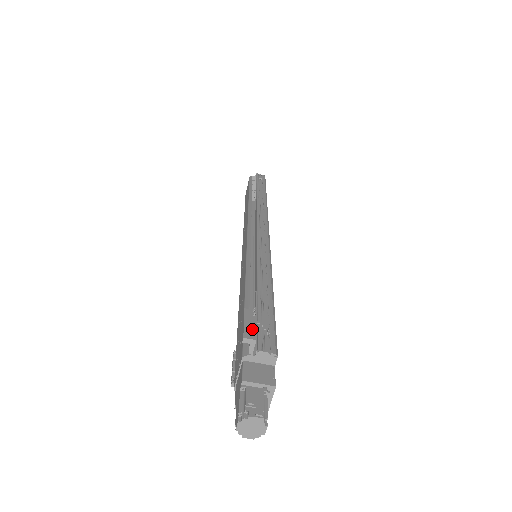
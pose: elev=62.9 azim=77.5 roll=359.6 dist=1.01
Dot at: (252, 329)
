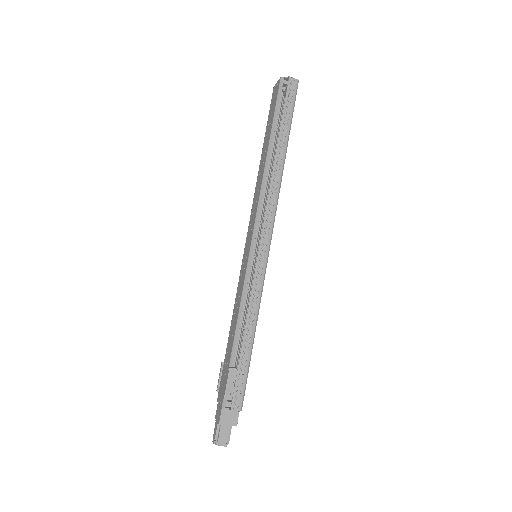
Dot at: (231, 390)
